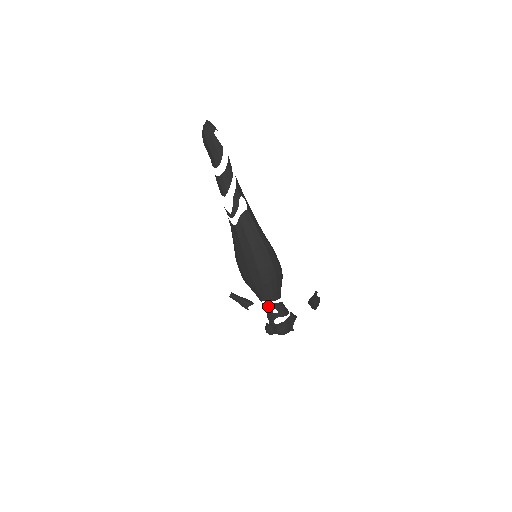
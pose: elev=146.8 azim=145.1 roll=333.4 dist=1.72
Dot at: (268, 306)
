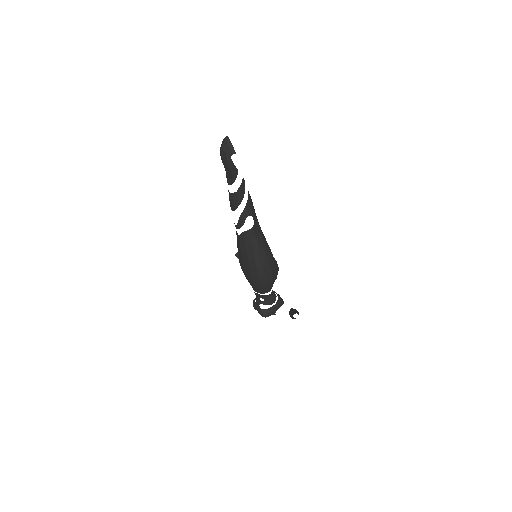
Dot at: (257, 294)
